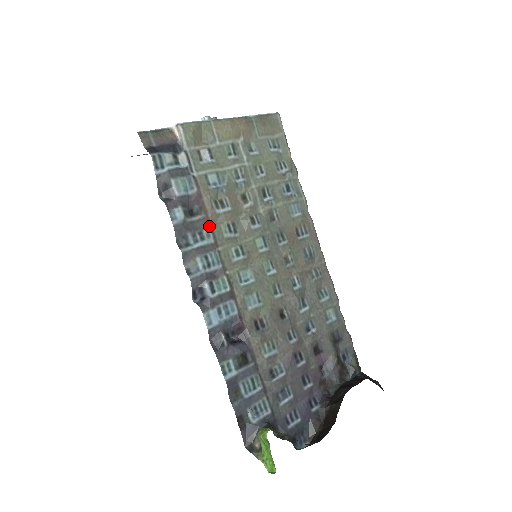
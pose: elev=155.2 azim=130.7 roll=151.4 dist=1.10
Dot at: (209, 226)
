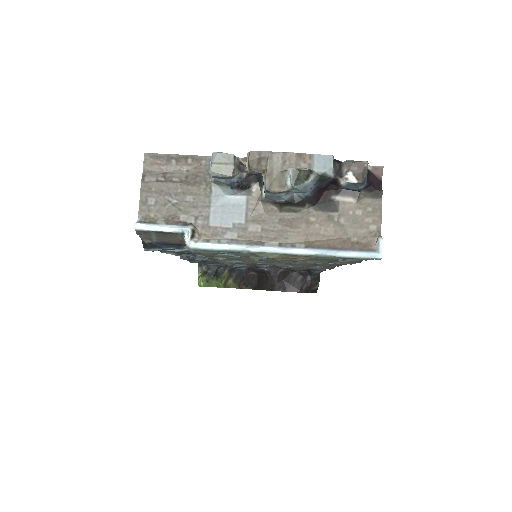
Dot at: (205, 256)
